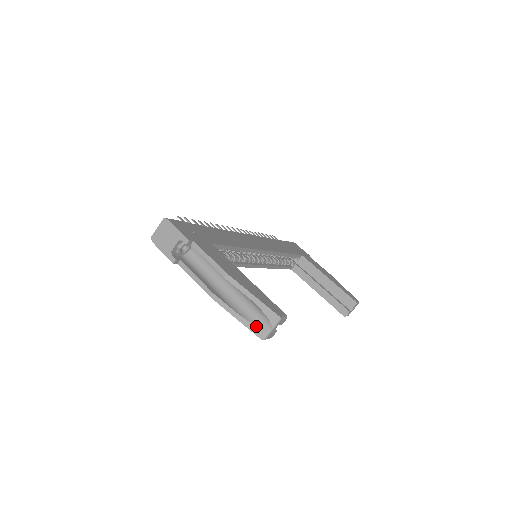
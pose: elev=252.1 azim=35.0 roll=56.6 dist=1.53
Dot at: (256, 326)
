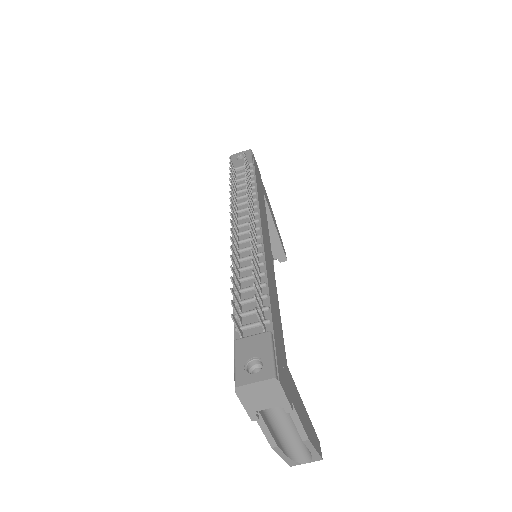
Dot at: (295, 462)
